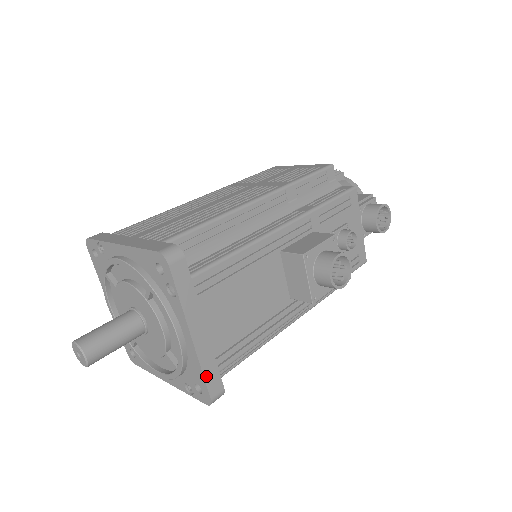
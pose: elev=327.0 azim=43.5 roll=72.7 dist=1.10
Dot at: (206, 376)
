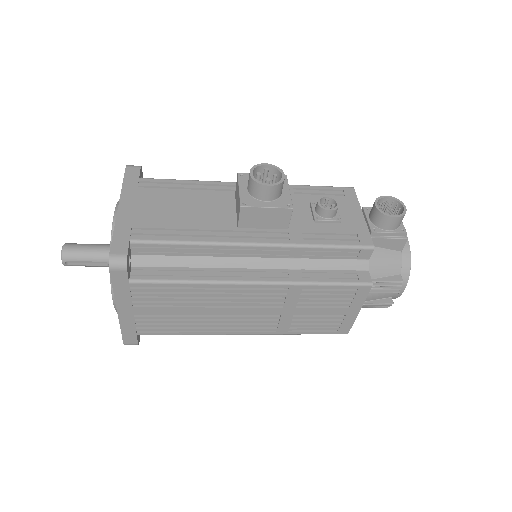
Dot at: (115, 236)
